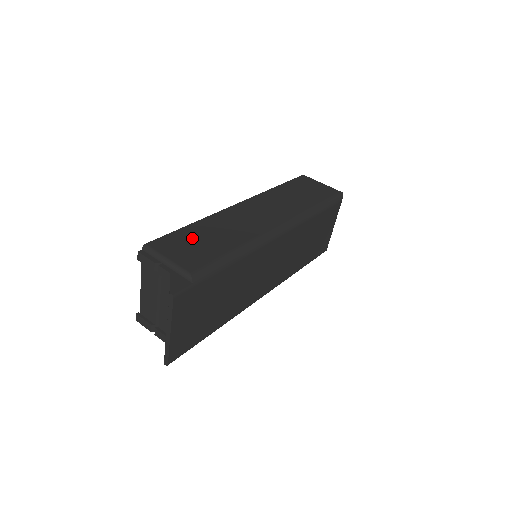
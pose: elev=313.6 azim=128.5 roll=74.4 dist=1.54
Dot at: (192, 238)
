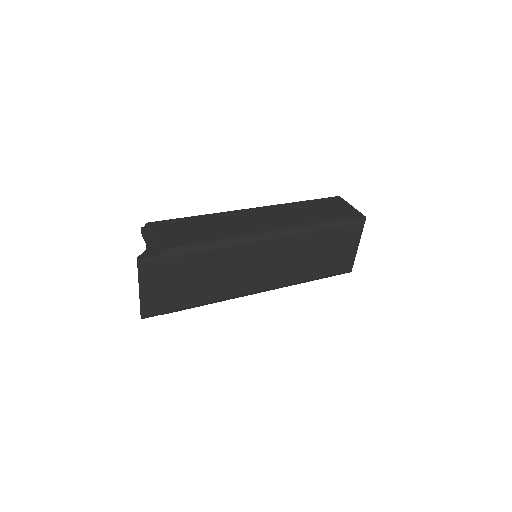
Dot at: (186, 226)
